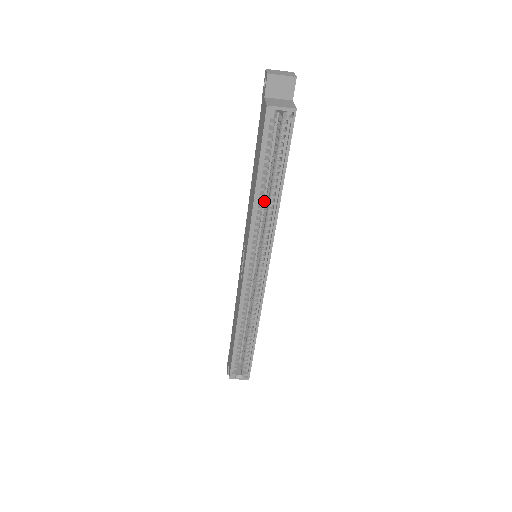
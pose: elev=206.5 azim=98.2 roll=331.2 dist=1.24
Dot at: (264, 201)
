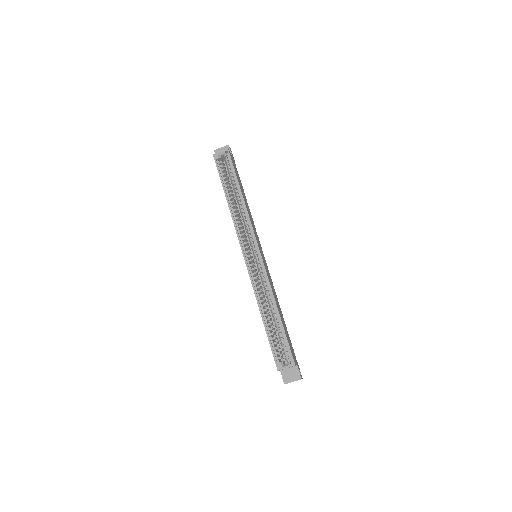
Dot at: occluded
